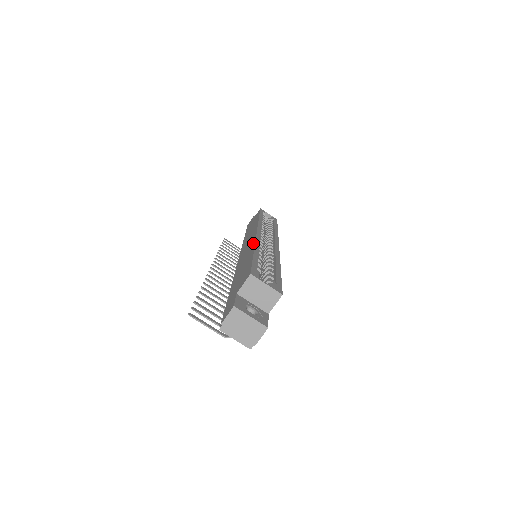
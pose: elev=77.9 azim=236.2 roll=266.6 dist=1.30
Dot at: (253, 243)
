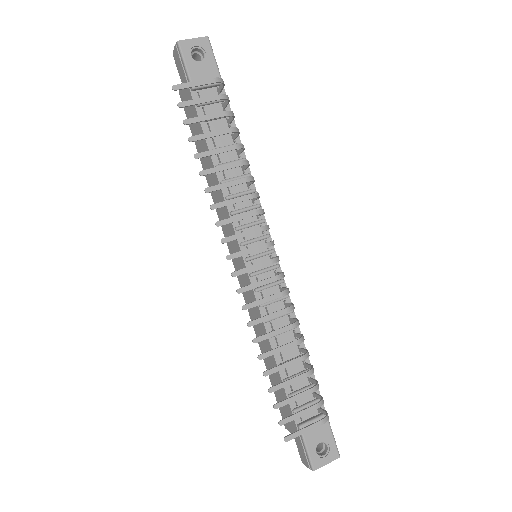
Dot at: (216, 210)
